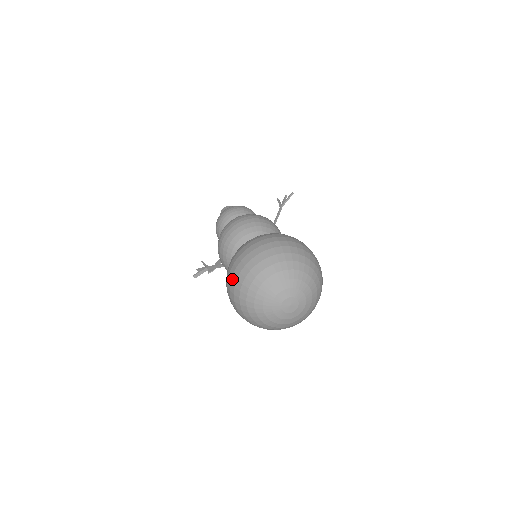
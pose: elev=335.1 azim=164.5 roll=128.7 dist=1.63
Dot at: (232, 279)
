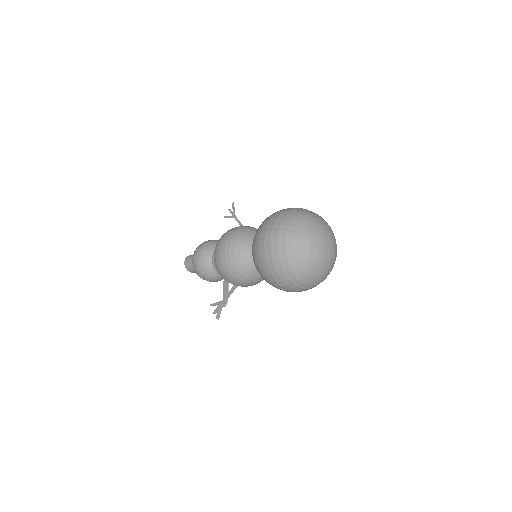
Dot at: (274, 264)
